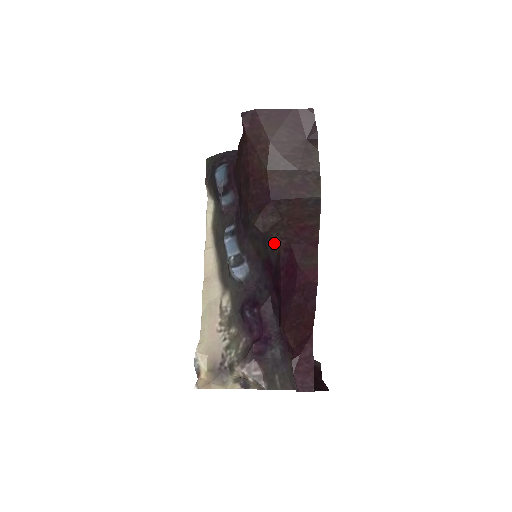
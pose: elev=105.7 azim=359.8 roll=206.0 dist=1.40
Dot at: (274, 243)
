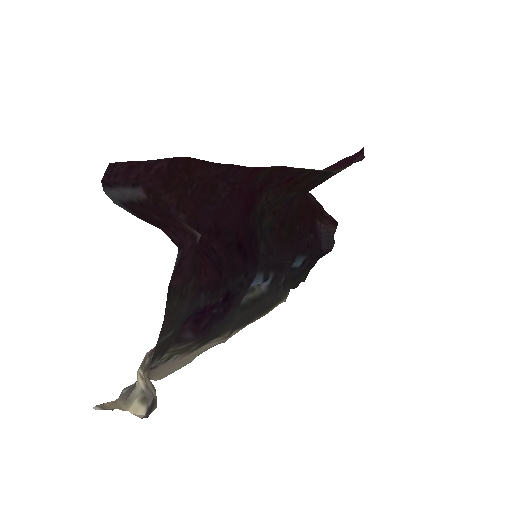
Dot at: (261, 210)
